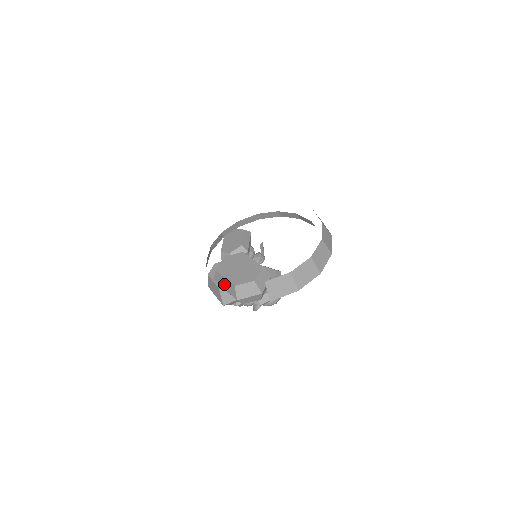
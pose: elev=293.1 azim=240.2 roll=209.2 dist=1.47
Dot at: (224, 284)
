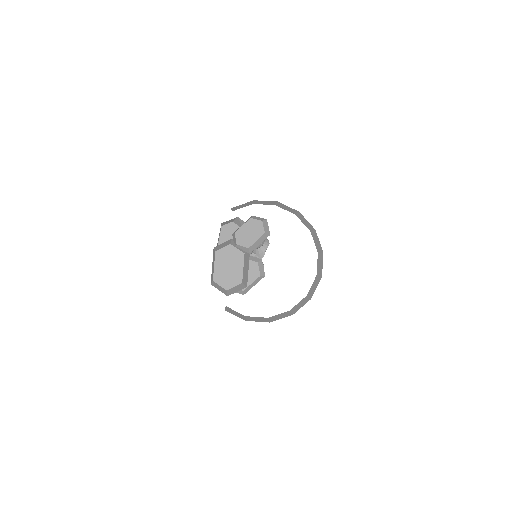
Dot at: (213, 265)
